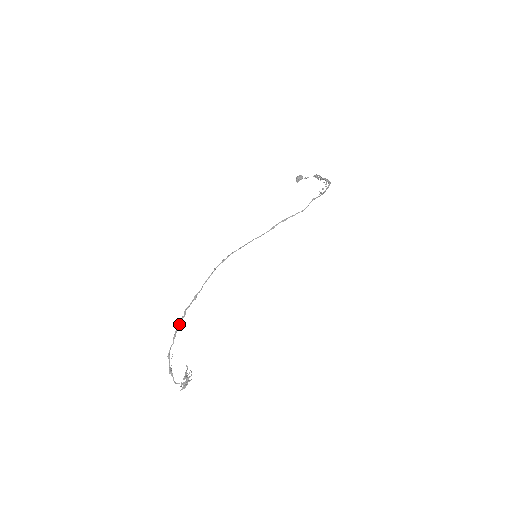
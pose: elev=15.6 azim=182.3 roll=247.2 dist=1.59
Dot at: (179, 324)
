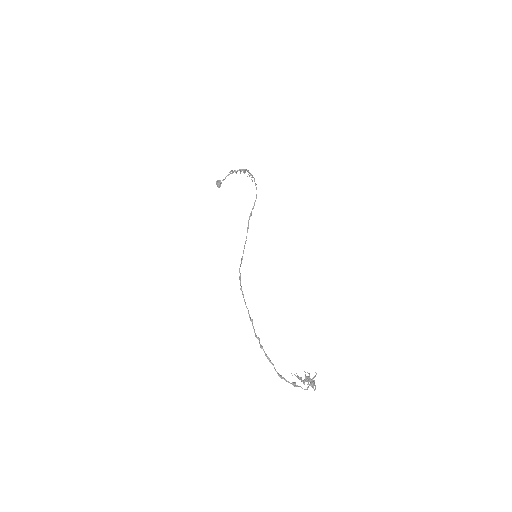
Dot at: (262, 348)
